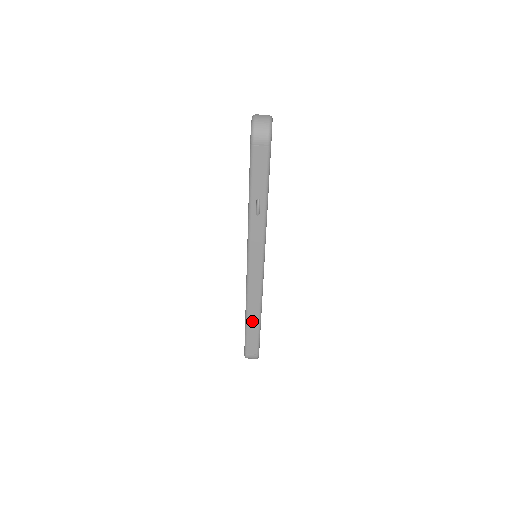
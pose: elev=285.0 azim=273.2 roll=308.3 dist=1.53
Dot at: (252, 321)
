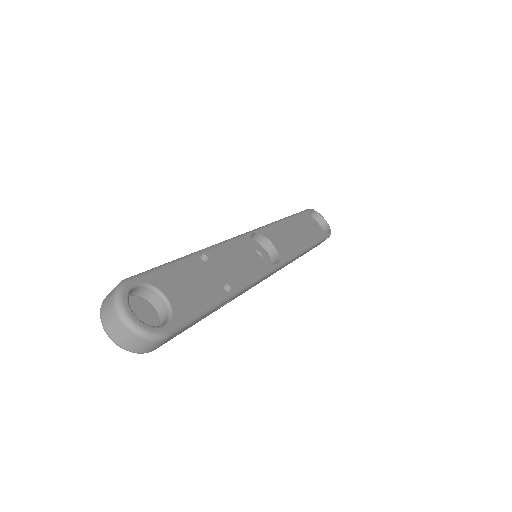
Dot at: occluded
